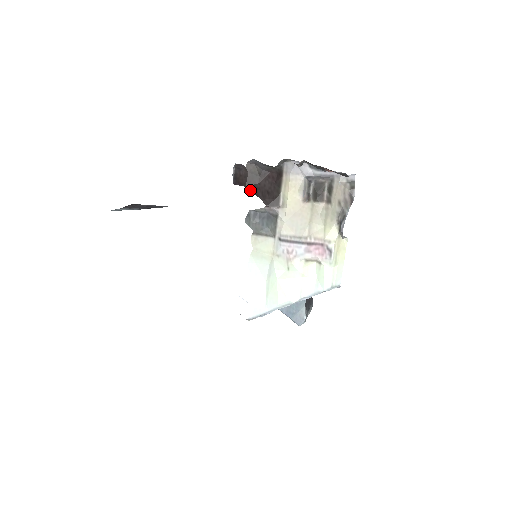
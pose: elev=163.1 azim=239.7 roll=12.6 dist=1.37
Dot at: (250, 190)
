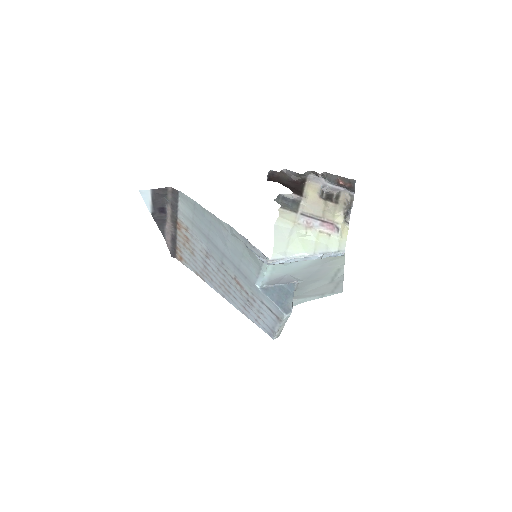
Dot at: occluded
